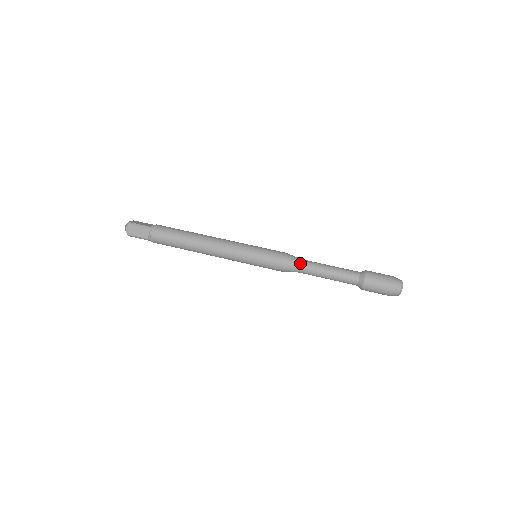
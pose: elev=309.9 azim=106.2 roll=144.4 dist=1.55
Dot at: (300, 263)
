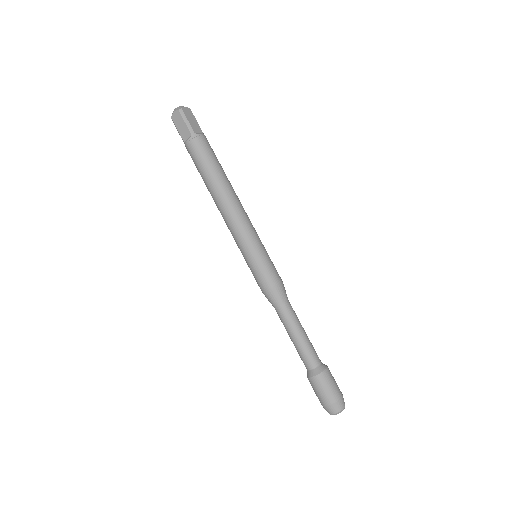
Dot at: (282, 304)
